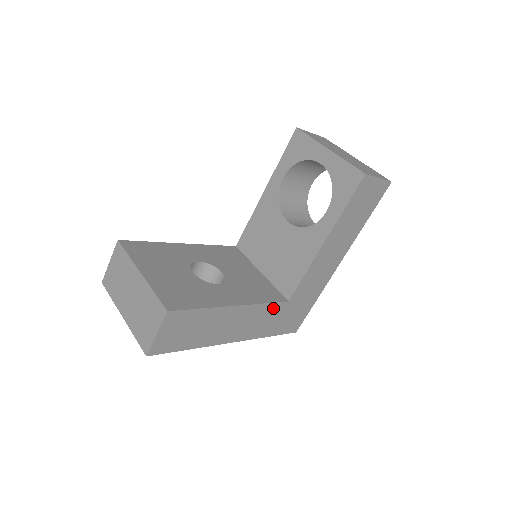
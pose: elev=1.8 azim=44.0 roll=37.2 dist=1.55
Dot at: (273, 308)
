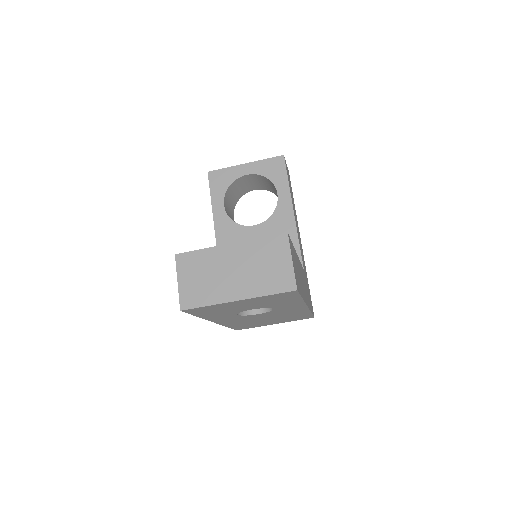
Dot at: (303, 273)
